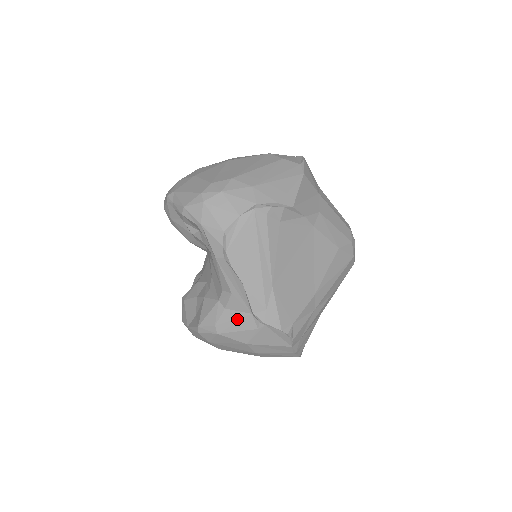
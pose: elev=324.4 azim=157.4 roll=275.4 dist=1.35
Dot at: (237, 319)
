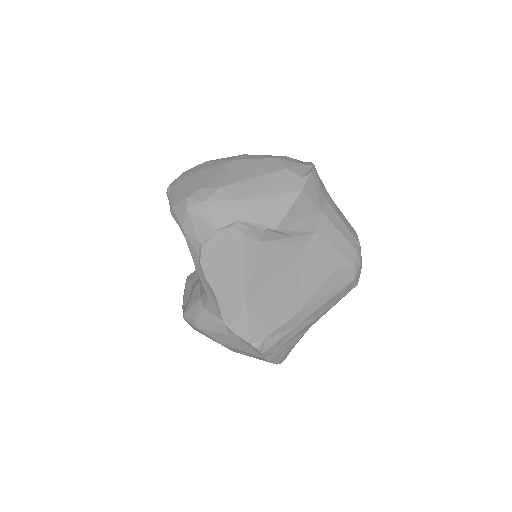
Dot at: (212, 321)
